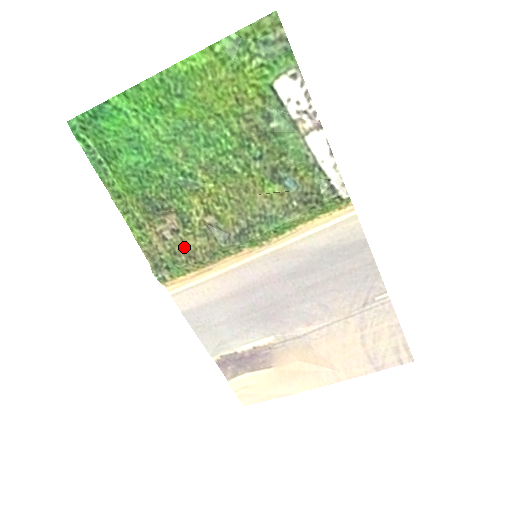
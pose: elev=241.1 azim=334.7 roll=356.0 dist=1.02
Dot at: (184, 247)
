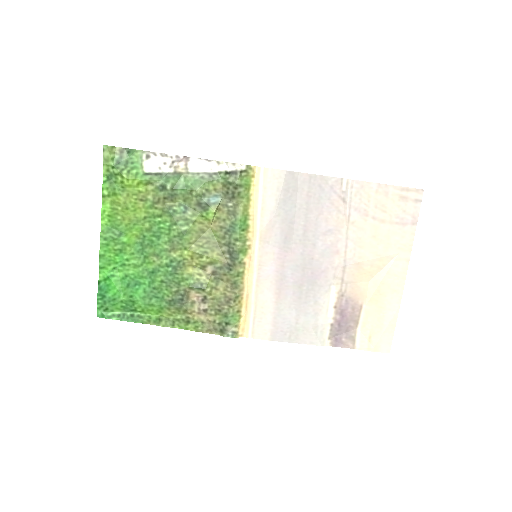
Dot at: (219, 301)
